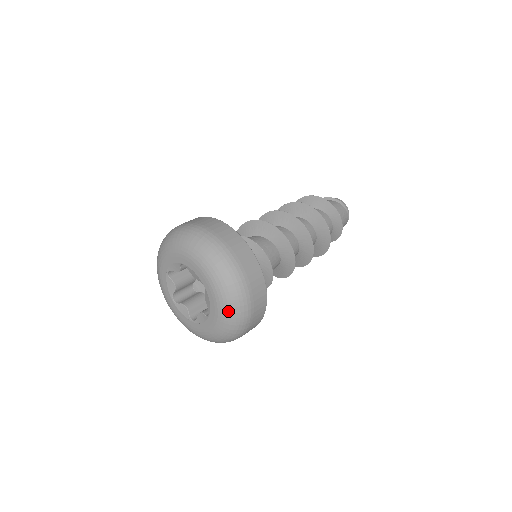
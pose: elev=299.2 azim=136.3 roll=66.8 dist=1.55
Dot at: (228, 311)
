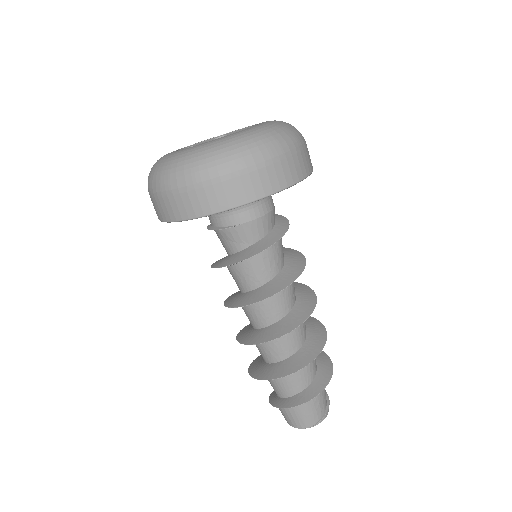
Dot at: (244, 137)
